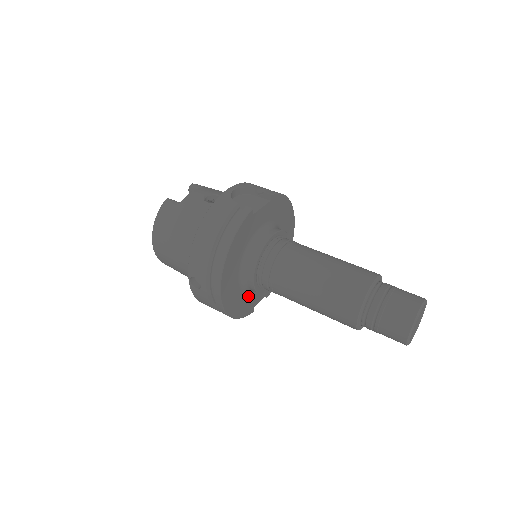
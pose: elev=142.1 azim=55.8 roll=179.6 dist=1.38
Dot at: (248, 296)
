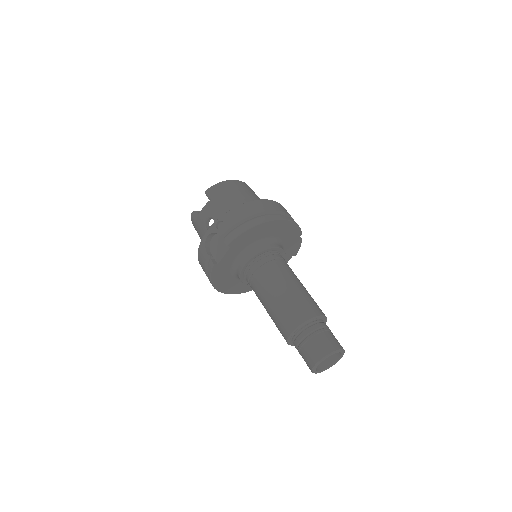
Dot at: occluded
